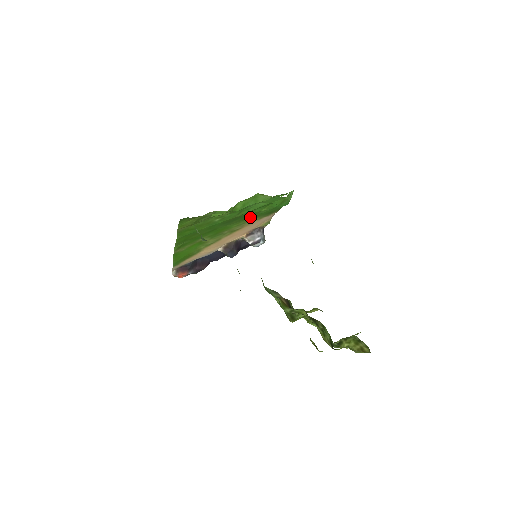
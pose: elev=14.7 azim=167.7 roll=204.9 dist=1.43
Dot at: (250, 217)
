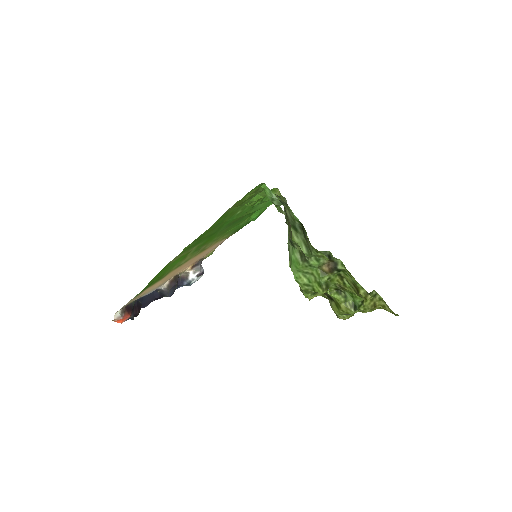
Dot at: (228, 230)
